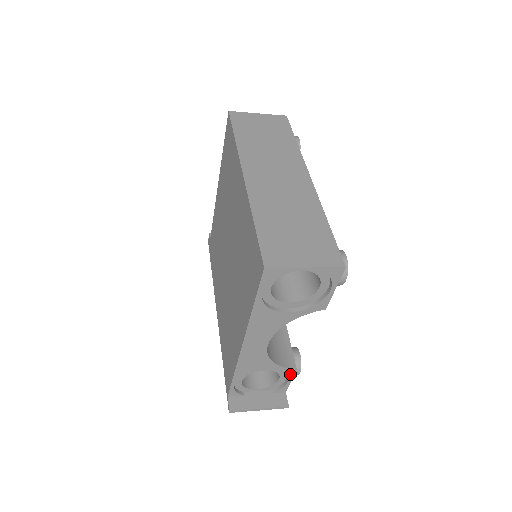
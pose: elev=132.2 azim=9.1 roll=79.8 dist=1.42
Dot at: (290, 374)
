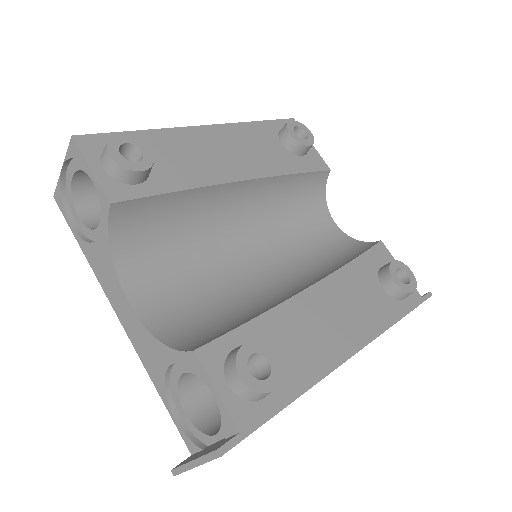
Dot at: (199, 368)
